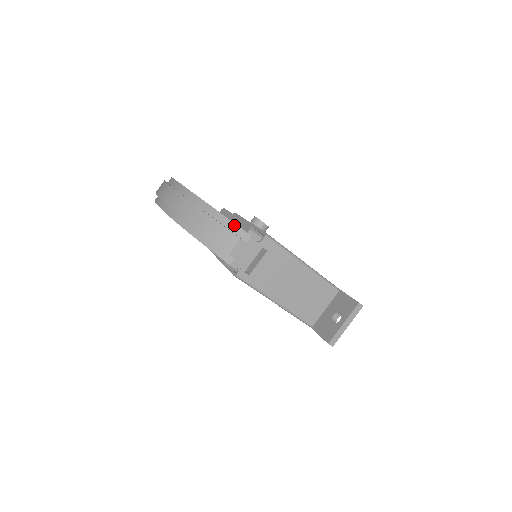
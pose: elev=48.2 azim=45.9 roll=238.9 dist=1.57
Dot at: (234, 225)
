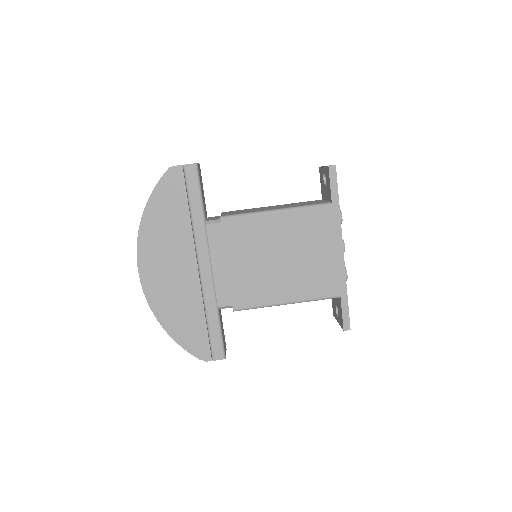
Dot at: occluded
